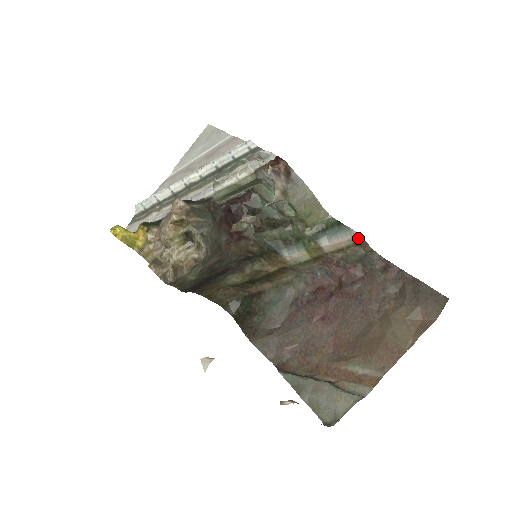
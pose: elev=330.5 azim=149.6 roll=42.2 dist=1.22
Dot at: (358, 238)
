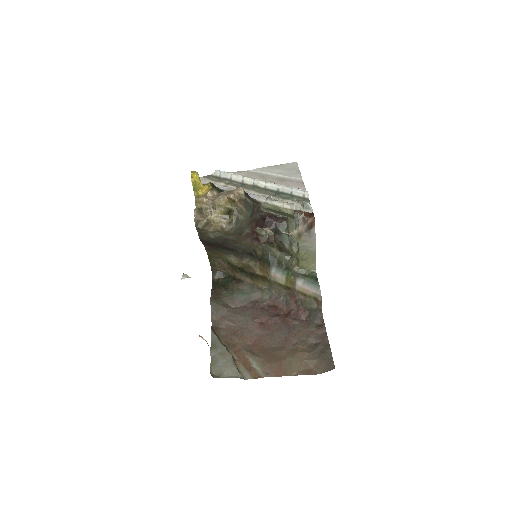
Dot at: (319, 296)
